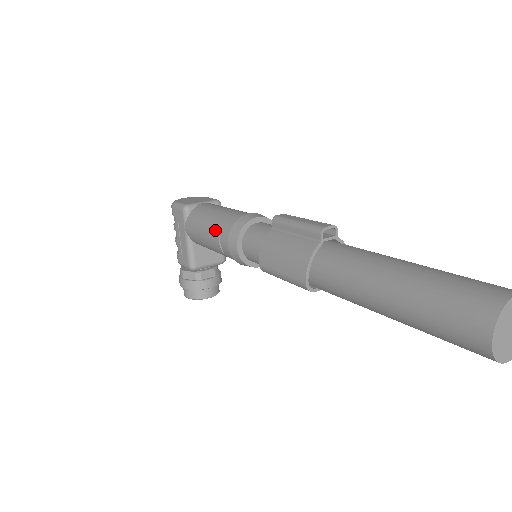
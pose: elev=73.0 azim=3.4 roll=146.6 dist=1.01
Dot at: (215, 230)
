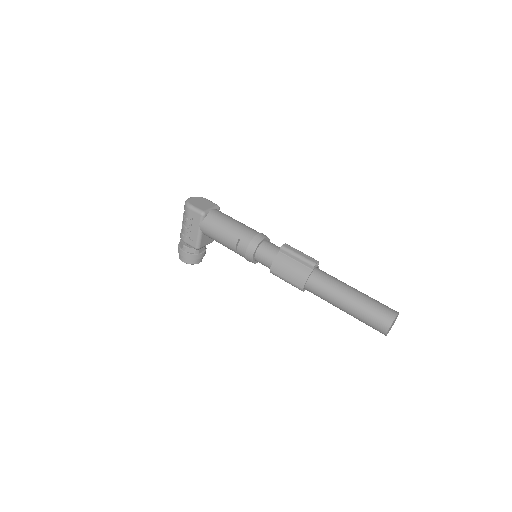
Dot at: (234, 239)
